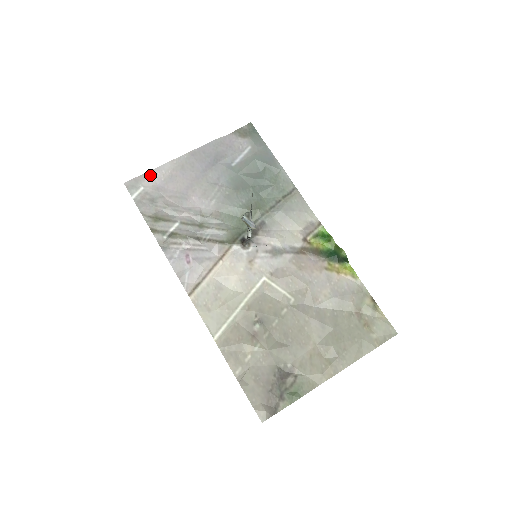
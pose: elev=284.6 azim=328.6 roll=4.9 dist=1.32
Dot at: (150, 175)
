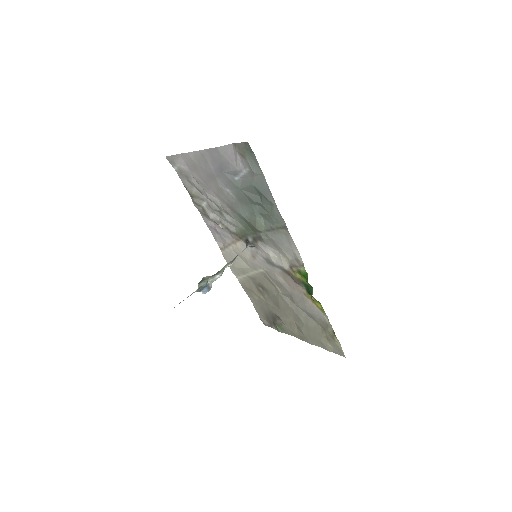
Dot at: (180, 157)
